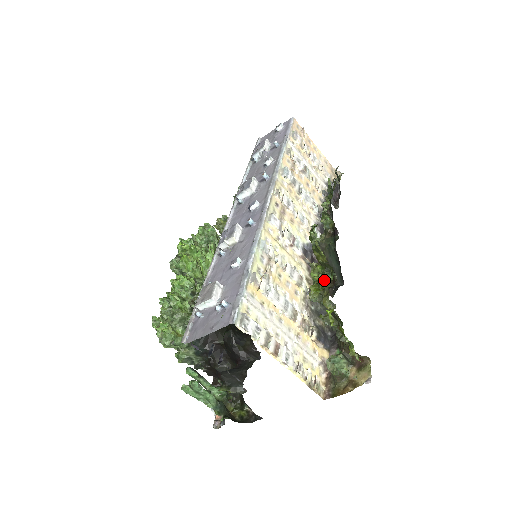
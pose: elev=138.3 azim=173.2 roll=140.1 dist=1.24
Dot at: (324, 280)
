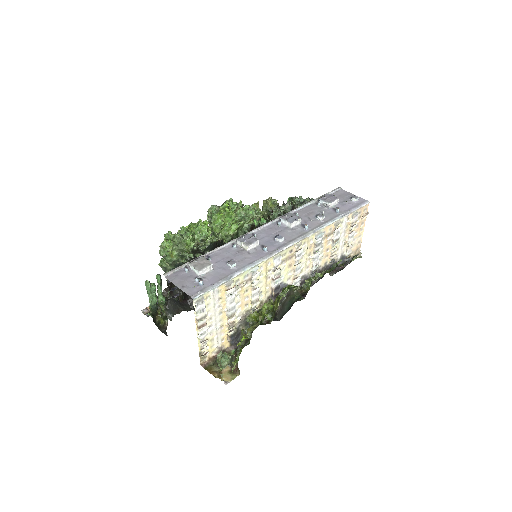
Dot at: (265, 316)
